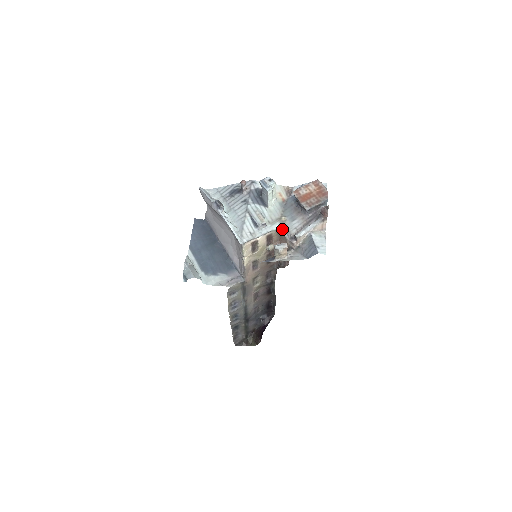
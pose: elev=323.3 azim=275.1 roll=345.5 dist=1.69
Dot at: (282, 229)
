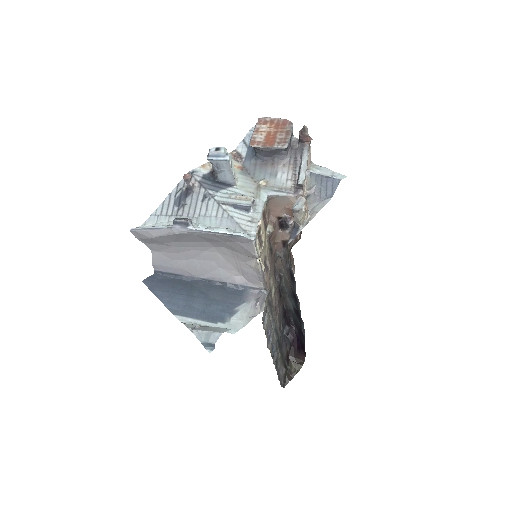
Dot at: (274, 193)
